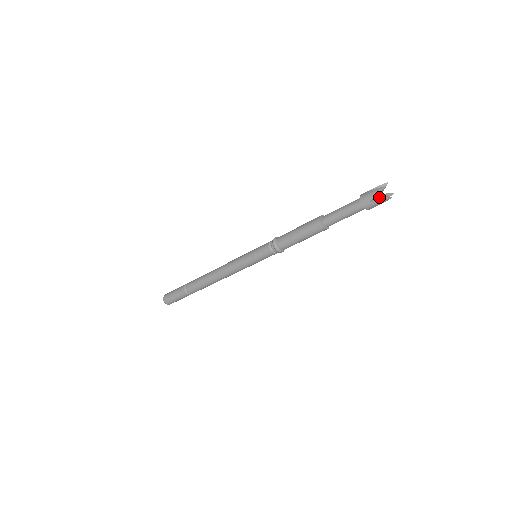
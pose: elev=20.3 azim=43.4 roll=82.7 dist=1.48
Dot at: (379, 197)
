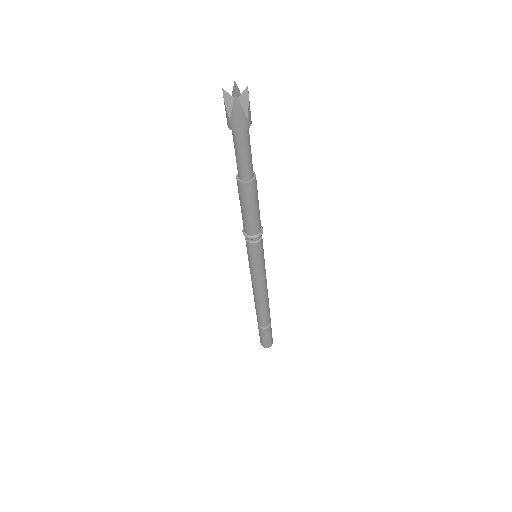
Dot at: (233, 106)
